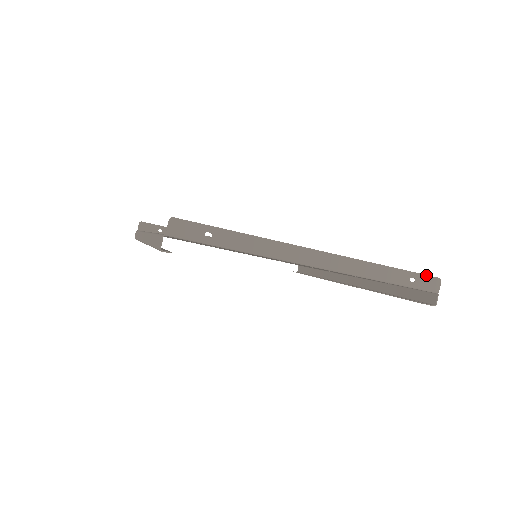
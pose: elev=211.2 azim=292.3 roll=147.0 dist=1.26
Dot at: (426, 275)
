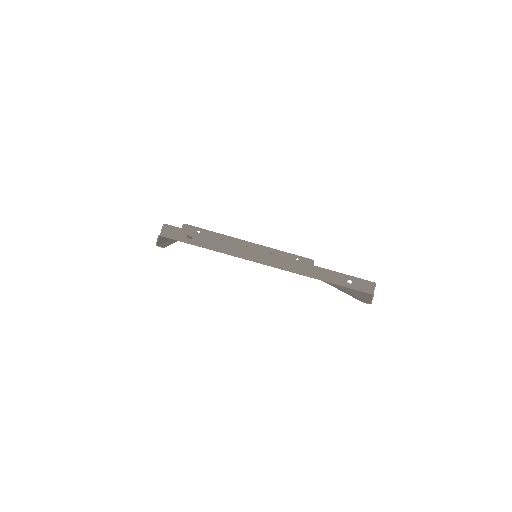
Dot at: (362, 279)
